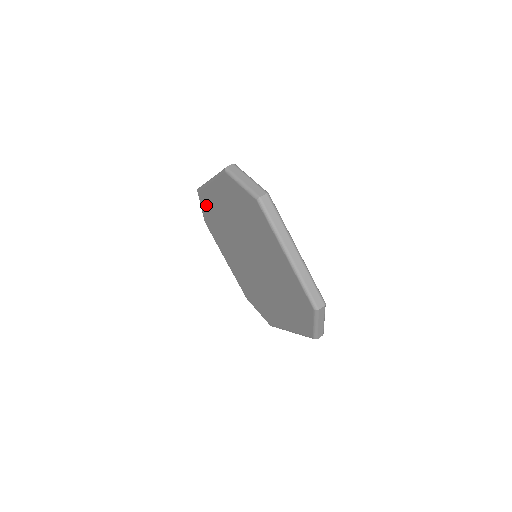
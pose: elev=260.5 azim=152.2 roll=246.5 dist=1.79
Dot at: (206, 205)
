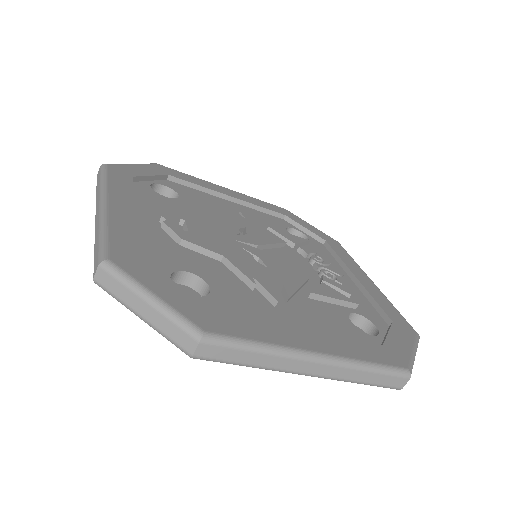
Dot at: occluded
